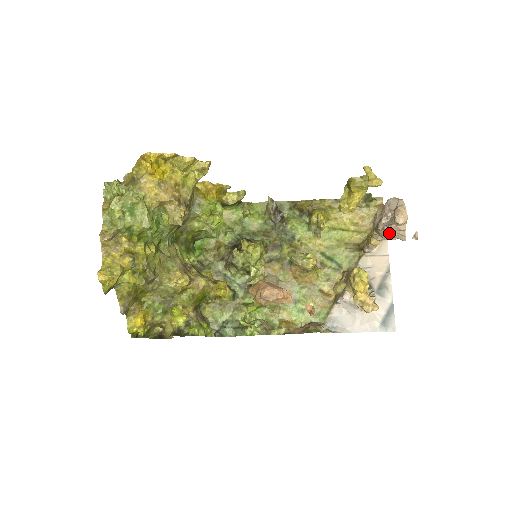
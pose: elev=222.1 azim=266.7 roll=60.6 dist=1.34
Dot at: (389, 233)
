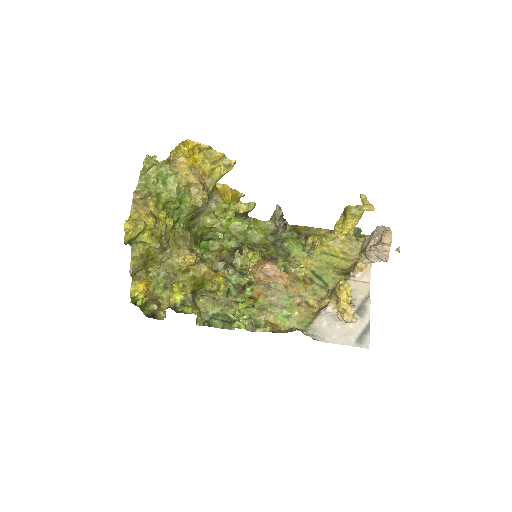
Dot at: (375, 254)
